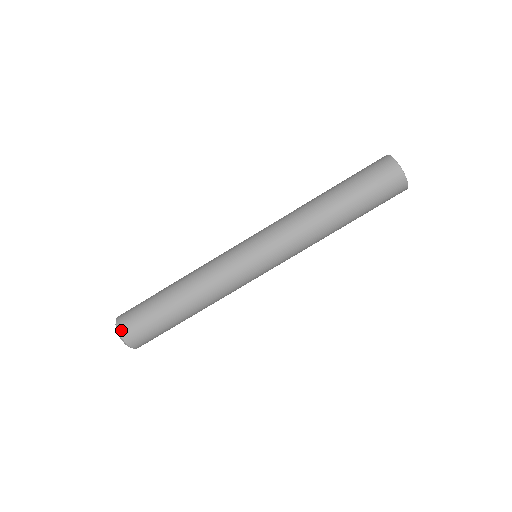
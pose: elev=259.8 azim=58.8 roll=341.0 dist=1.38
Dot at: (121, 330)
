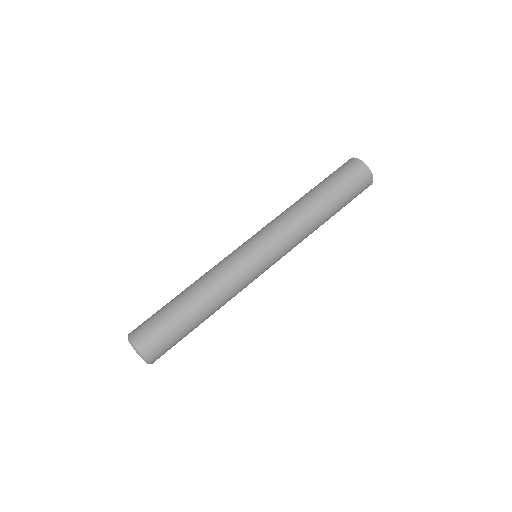
Dot at: (131, 334)
